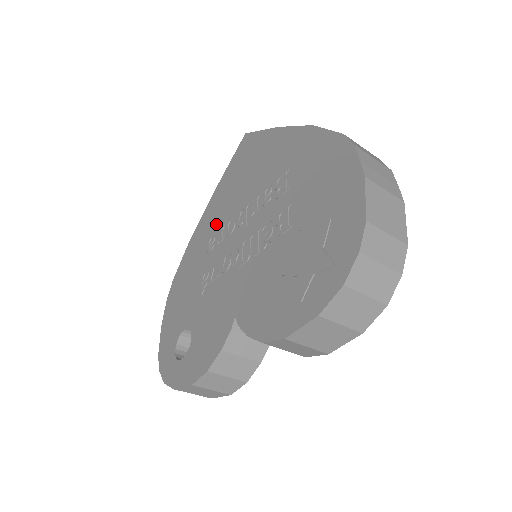
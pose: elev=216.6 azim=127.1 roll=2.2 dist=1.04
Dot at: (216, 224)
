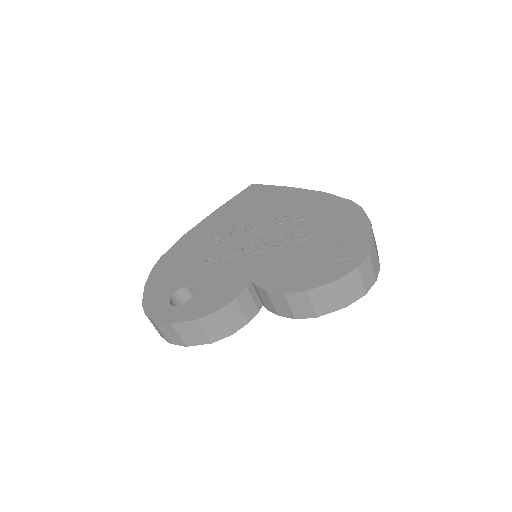
Dot at: (221, 229)
